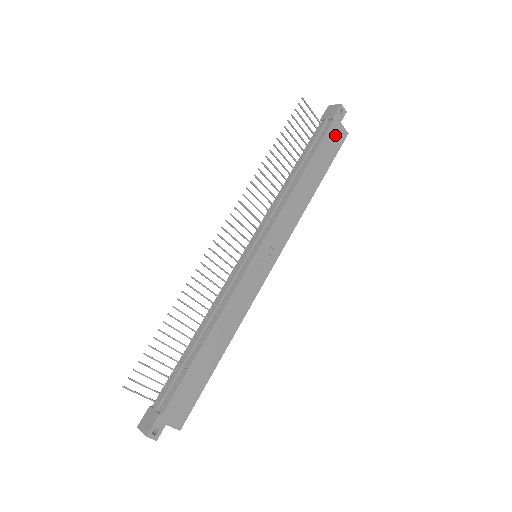
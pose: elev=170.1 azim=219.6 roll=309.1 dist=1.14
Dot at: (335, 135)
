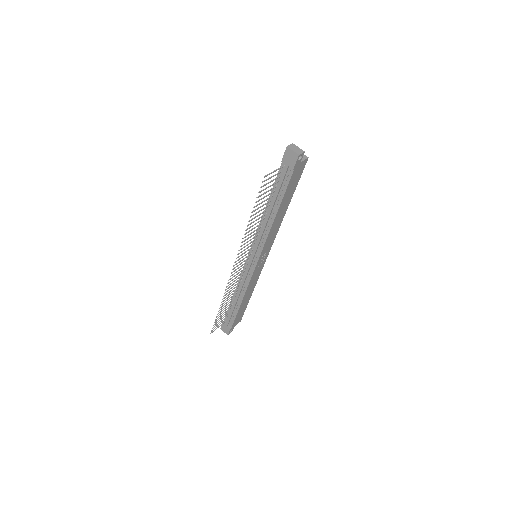
Dot at: (297, 172)
